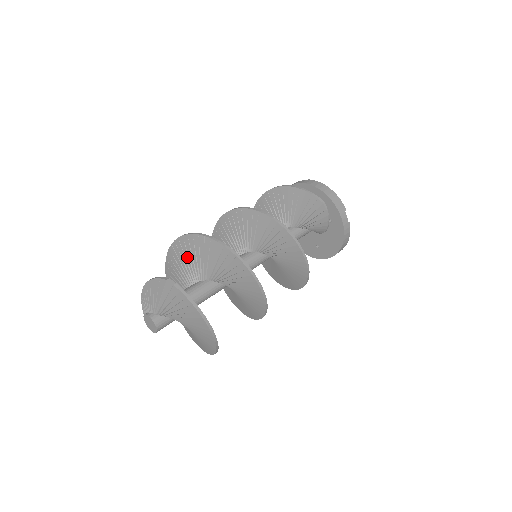
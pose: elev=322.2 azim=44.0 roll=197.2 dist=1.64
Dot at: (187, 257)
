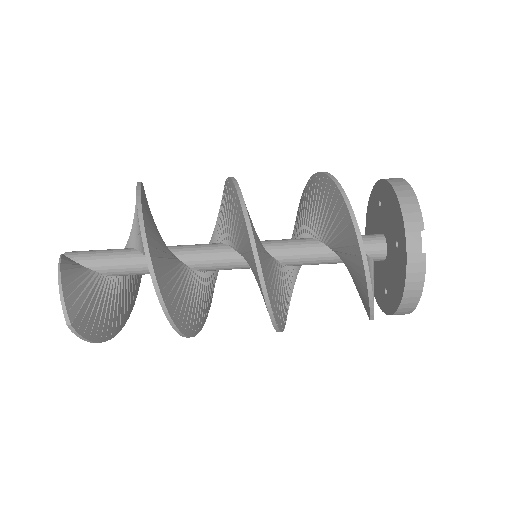
Dot at: occluded
